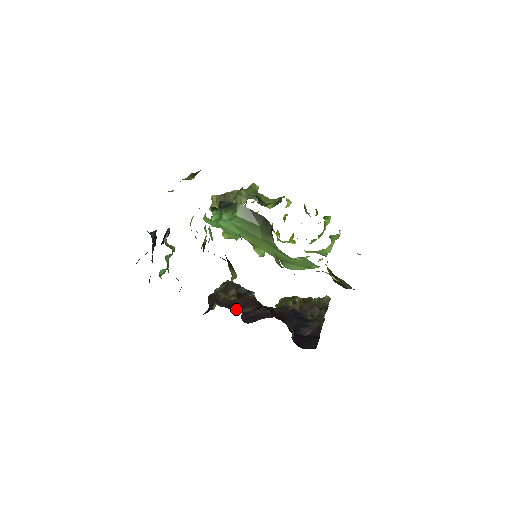
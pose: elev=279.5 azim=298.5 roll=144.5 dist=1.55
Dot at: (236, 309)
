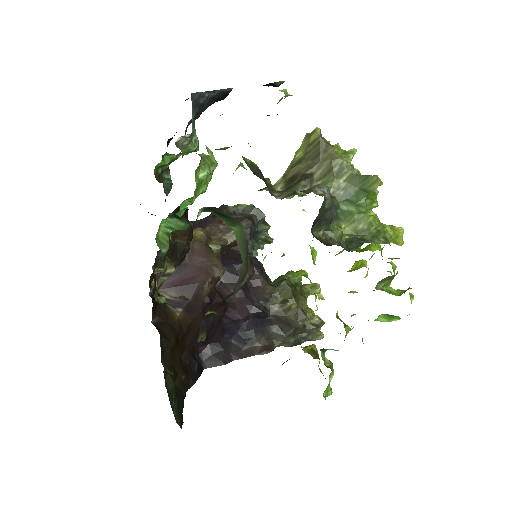
Dot at: (167, 279)
